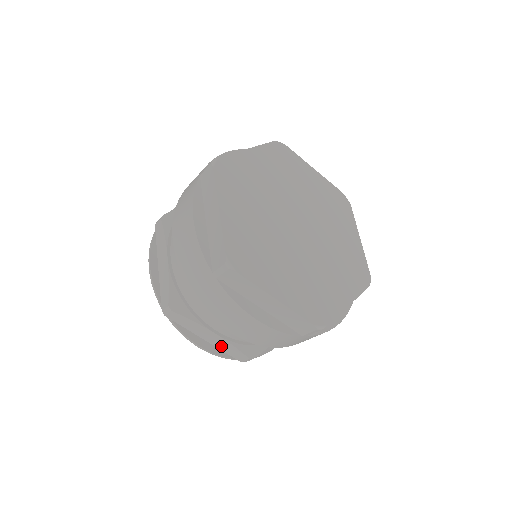
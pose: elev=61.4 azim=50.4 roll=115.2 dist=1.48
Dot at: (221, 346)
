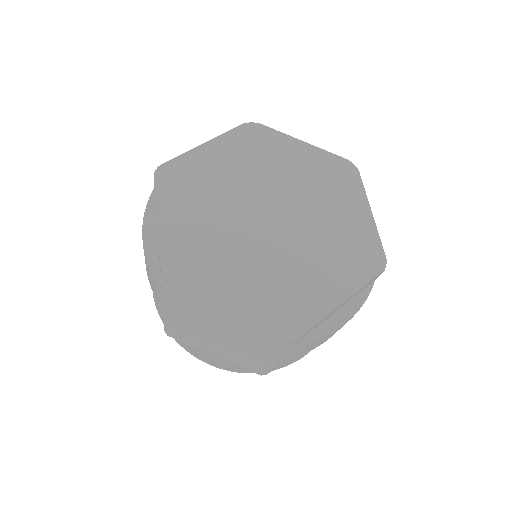
Dot at: occluded
